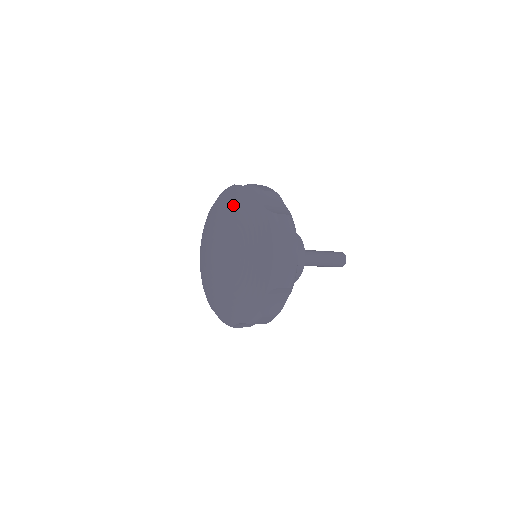
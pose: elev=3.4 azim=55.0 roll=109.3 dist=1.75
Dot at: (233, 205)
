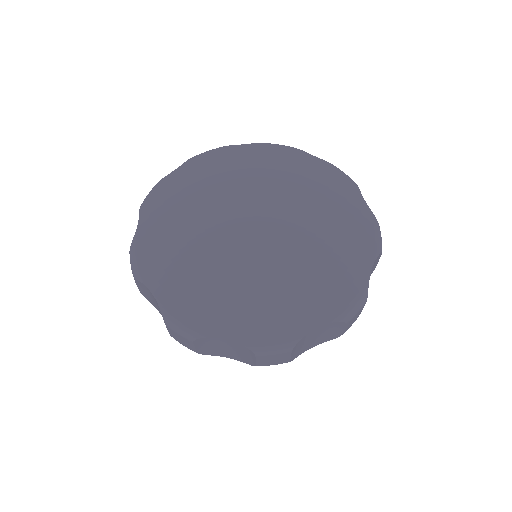
Dot at: (302, 170)
